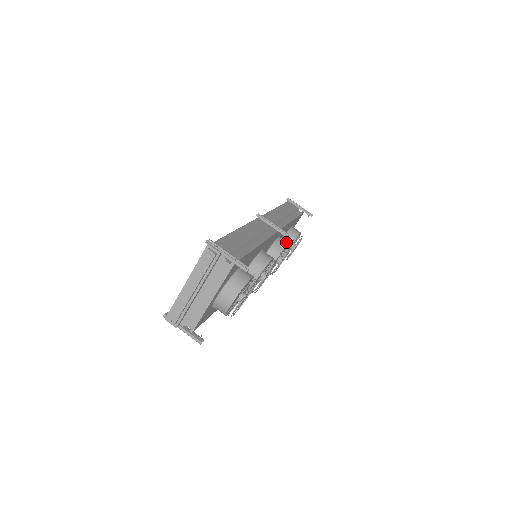
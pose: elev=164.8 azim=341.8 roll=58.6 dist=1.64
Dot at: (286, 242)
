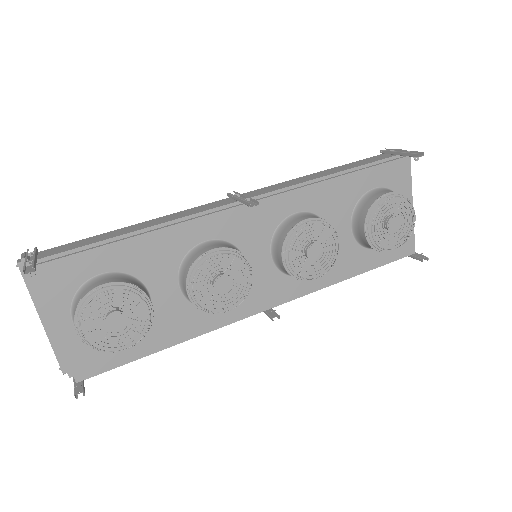
Dot at: (308, 217)
